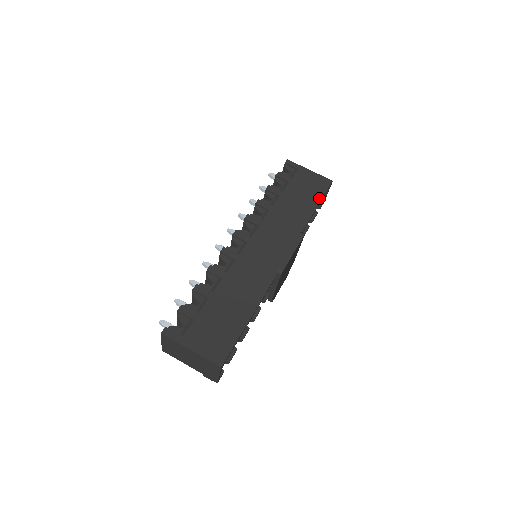
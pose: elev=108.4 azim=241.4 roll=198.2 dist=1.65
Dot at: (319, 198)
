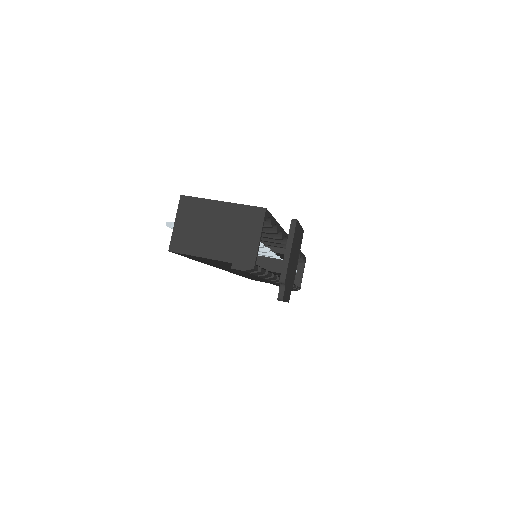
Dot at: occluded
